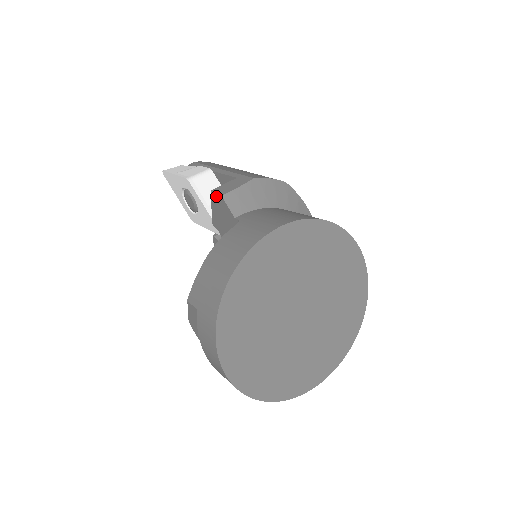
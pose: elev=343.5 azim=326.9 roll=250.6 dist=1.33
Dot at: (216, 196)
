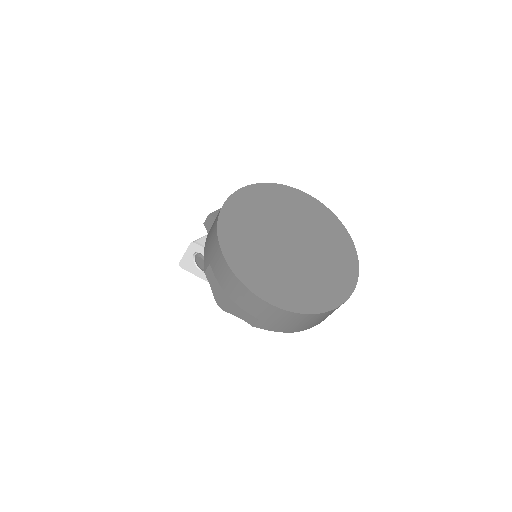
Dot at: (207, 221)
